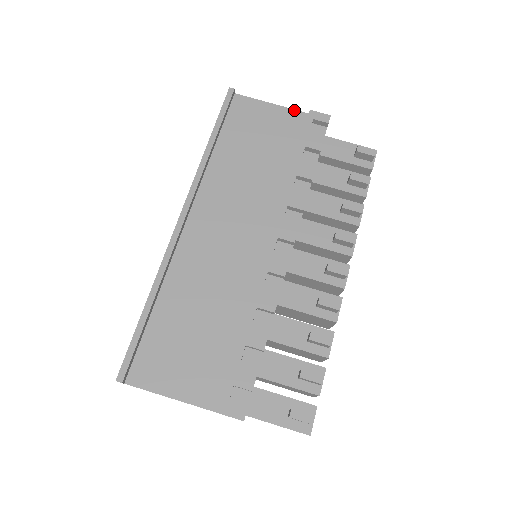
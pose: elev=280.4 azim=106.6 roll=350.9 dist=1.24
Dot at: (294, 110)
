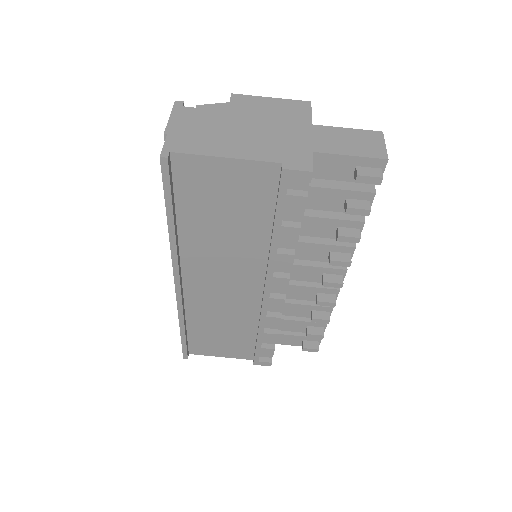
Dot at: (260, 162)
